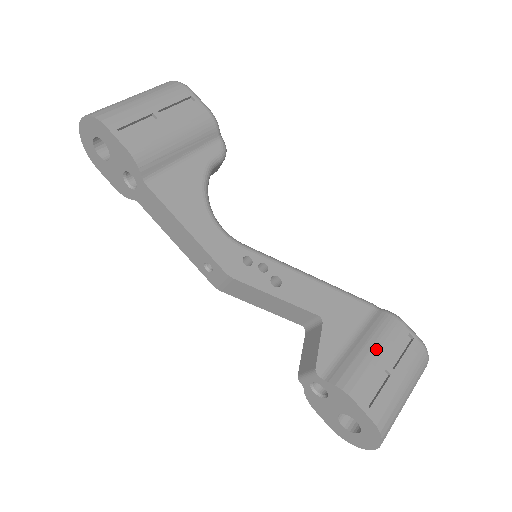
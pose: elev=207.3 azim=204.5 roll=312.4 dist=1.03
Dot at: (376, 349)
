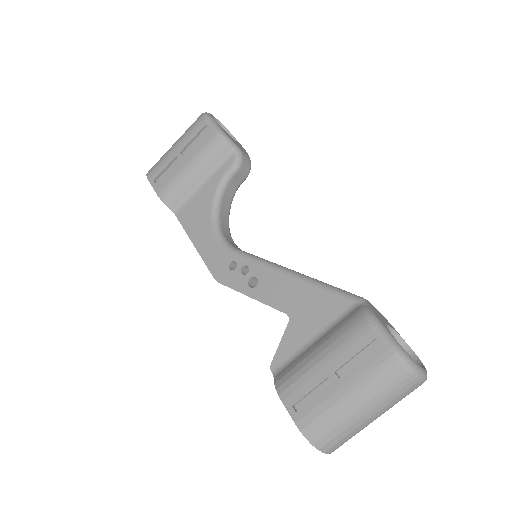
Dot at: (325, 353)
